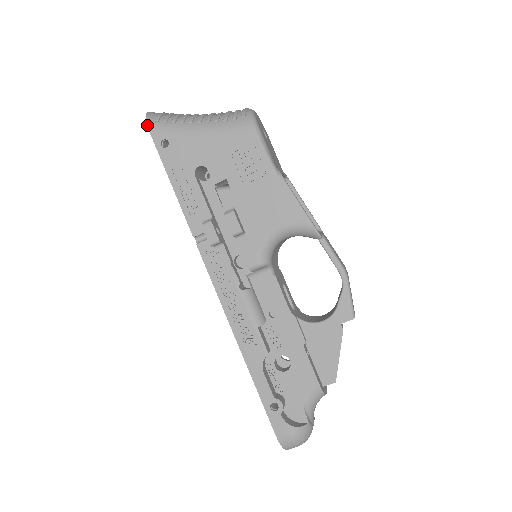
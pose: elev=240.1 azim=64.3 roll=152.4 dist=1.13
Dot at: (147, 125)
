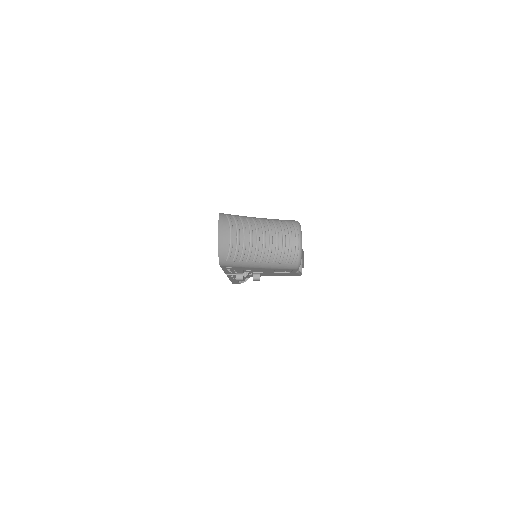
Dot at: (219, 264)
